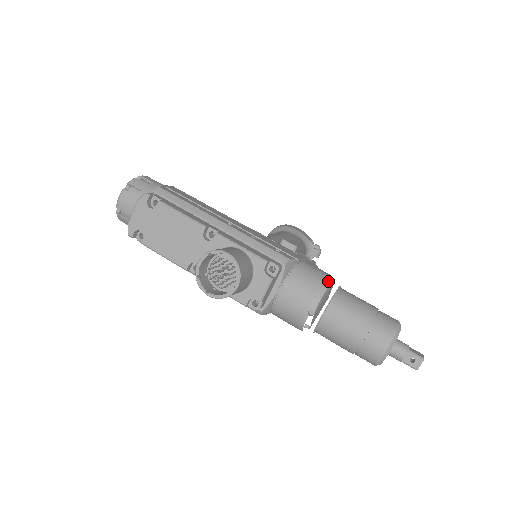
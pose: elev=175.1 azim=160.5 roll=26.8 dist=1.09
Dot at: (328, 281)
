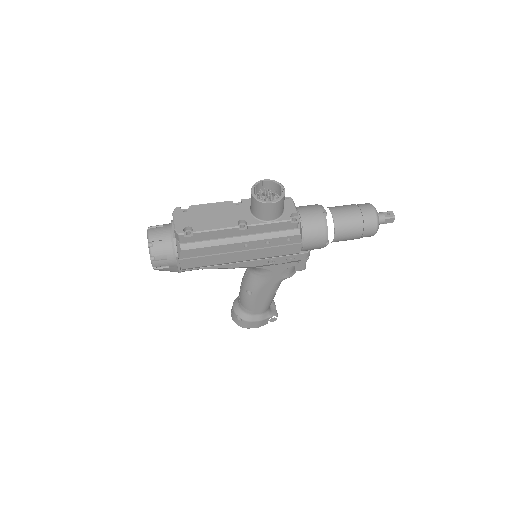
Dot at: occluded
